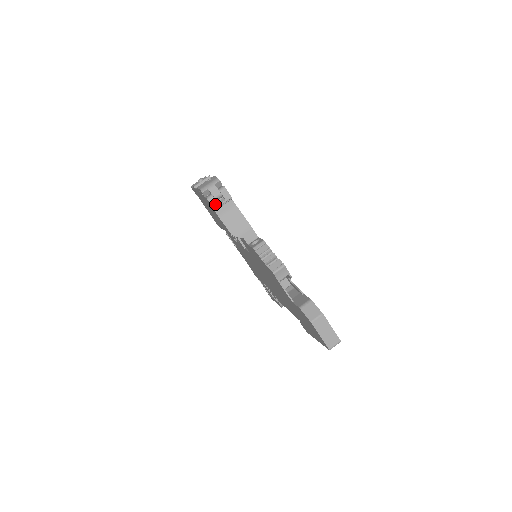
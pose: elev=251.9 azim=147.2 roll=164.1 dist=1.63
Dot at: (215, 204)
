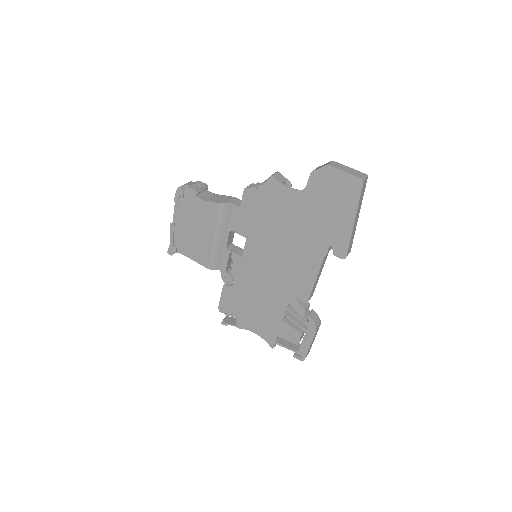
Dot at: (195, 188)
